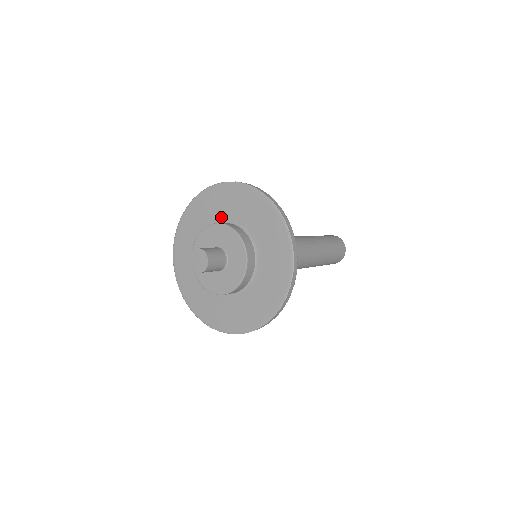
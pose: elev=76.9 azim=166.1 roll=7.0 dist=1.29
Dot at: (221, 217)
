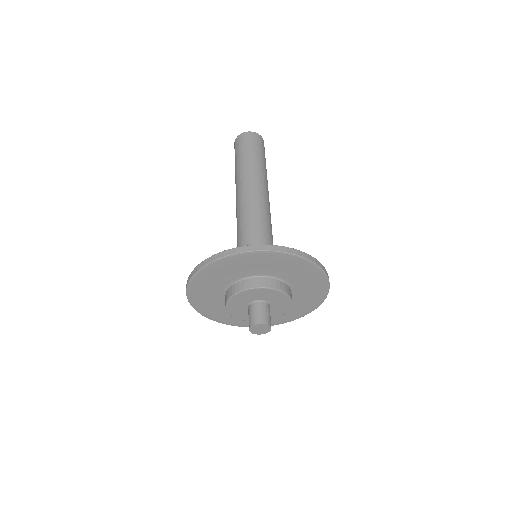
Dot at: (235, 277)
